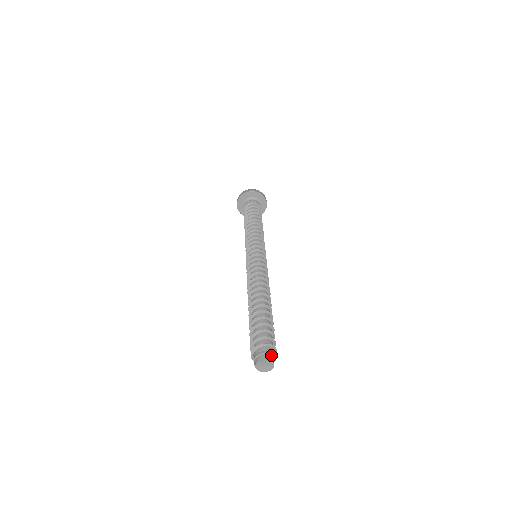
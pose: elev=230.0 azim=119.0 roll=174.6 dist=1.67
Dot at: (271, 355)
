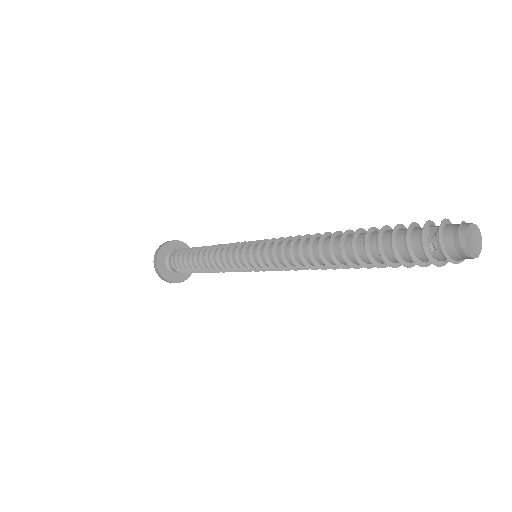
Dot at: occluded
